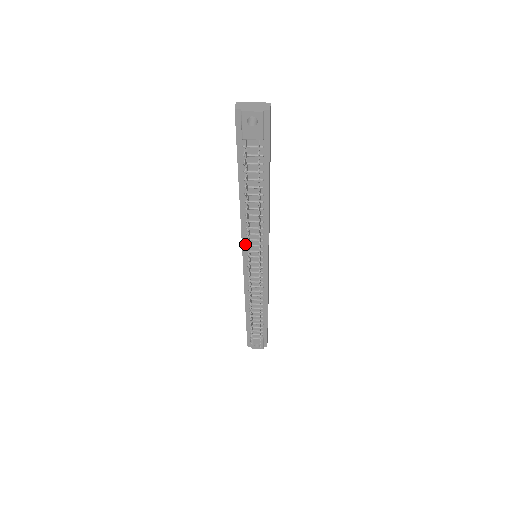
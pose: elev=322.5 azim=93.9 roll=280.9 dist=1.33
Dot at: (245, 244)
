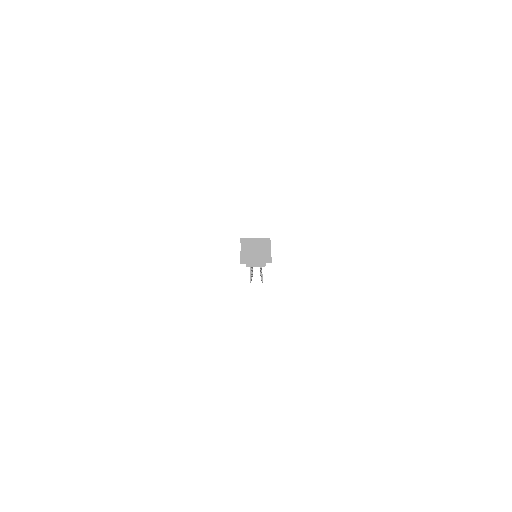
Dot at: occluded
